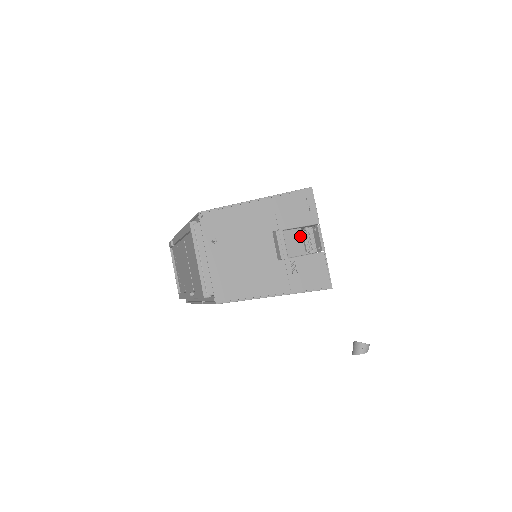
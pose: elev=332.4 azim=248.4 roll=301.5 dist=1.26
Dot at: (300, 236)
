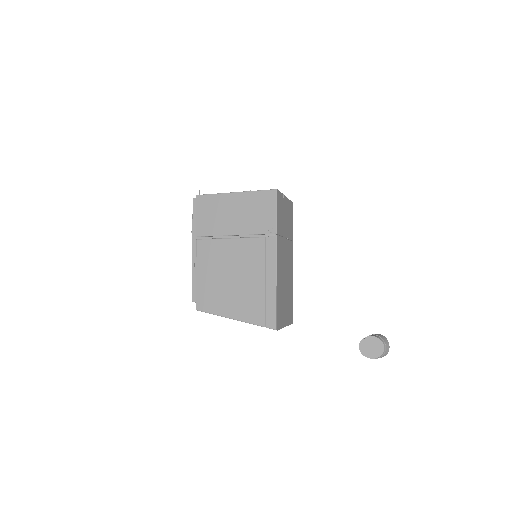
Dot at: occluded
